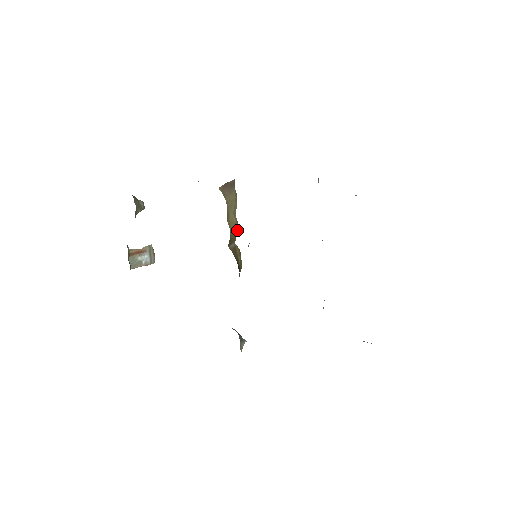
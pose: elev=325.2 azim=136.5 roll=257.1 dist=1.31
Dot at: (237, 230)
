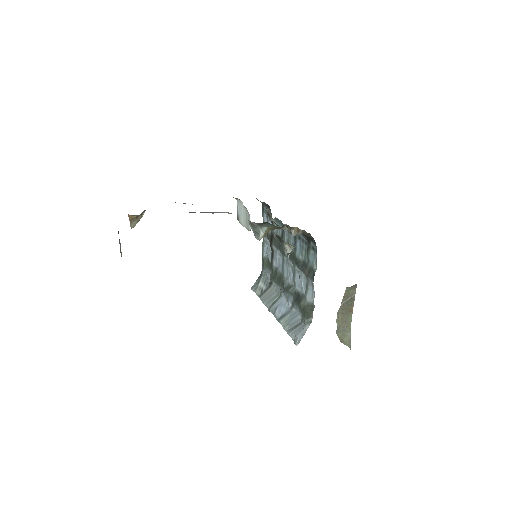
Dot at: occluded
